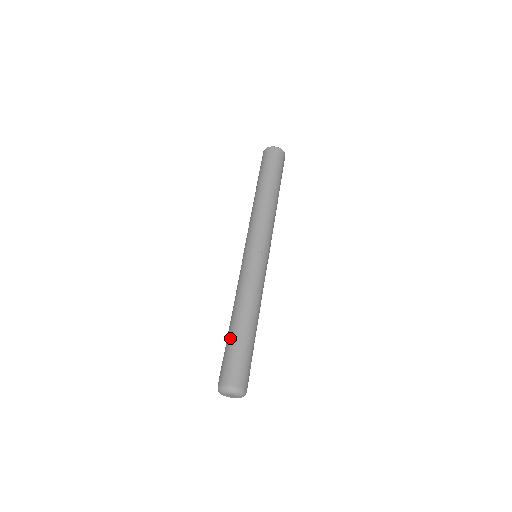
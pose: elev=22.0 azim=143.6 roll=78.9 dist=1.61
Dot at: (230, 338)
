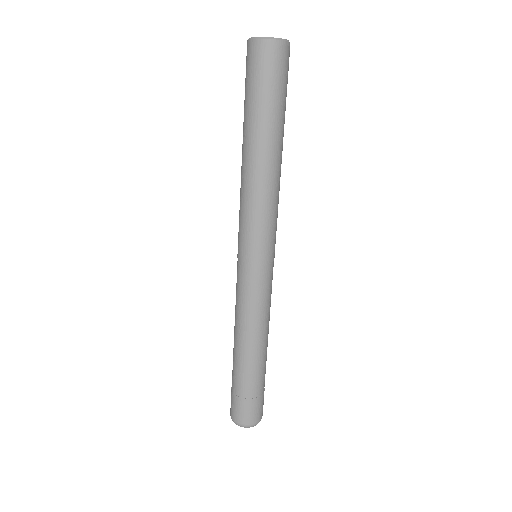
Dot at: (248, 379)
